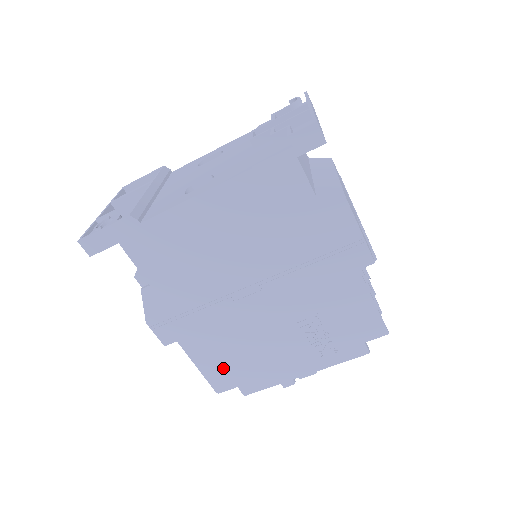
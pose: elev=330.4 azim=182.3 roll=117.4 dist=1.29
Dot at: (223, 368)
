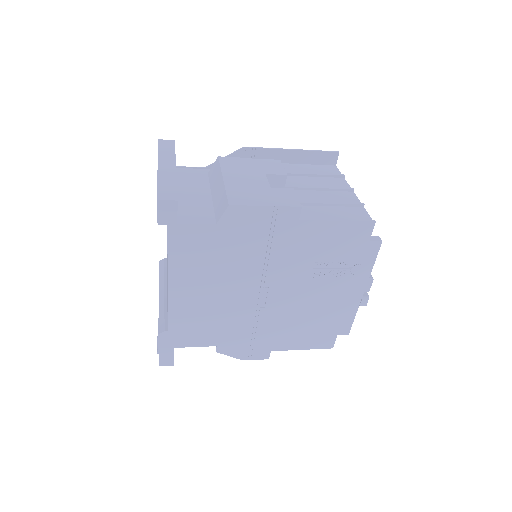
Dot at: (314, 336)
